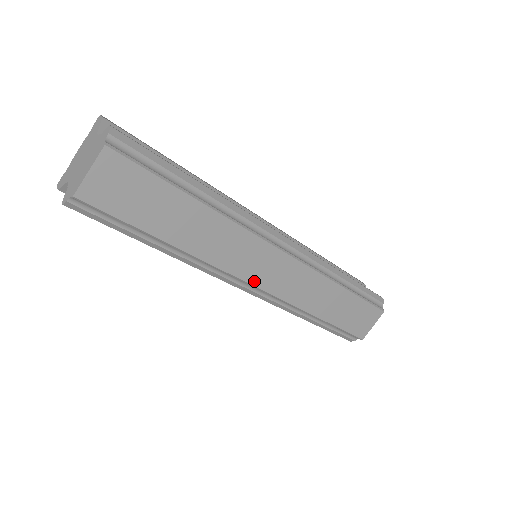
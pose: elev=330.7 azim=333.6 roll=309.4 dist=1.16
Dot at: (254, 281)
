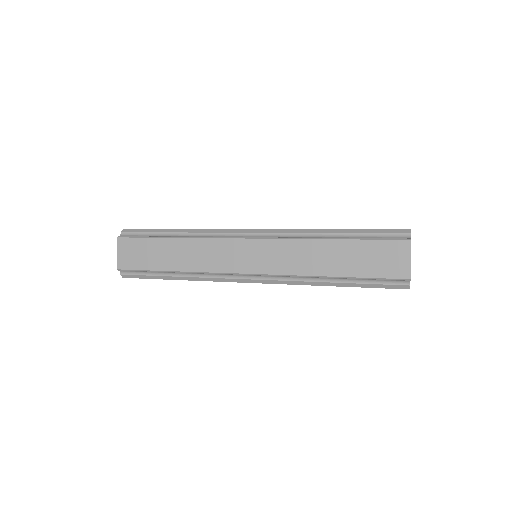
Dot at: (243, 270)
